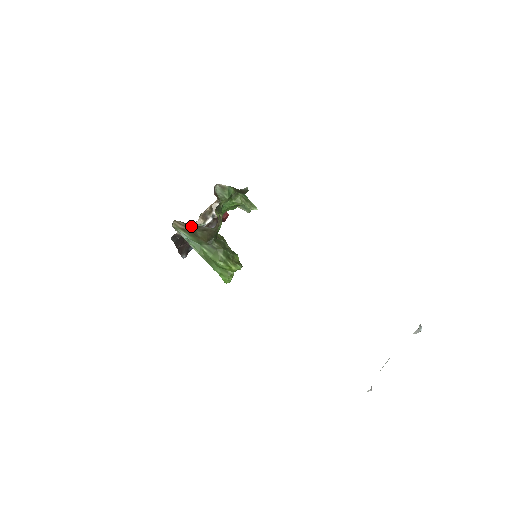
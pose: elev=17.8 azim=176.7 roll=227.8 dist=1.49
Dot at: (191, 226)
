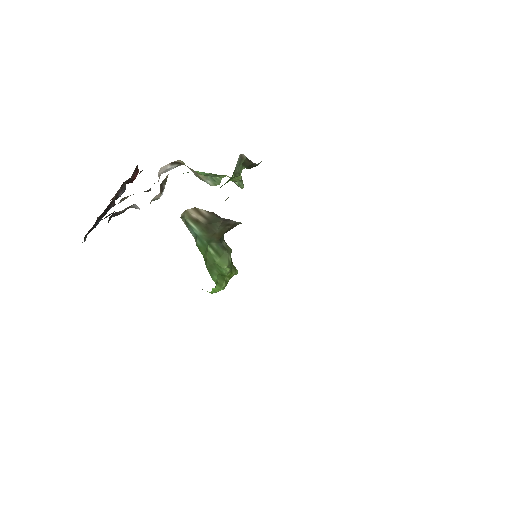
Dot at: (218, 219)
